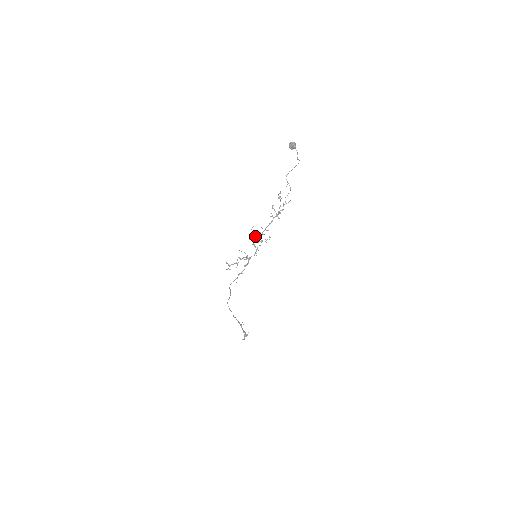
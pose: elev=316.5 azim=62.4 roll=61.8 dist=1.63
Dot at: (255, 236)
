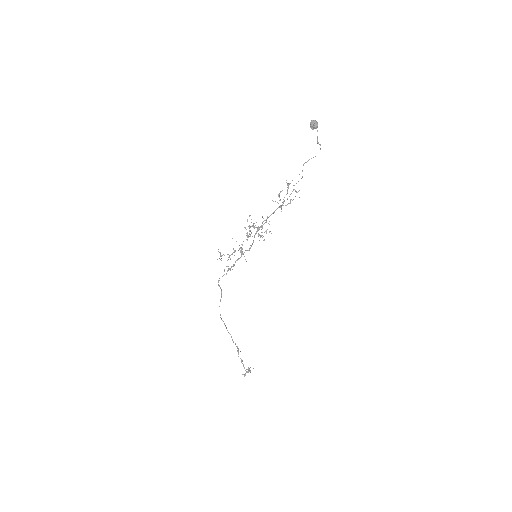
Dot at: (253, 226)
